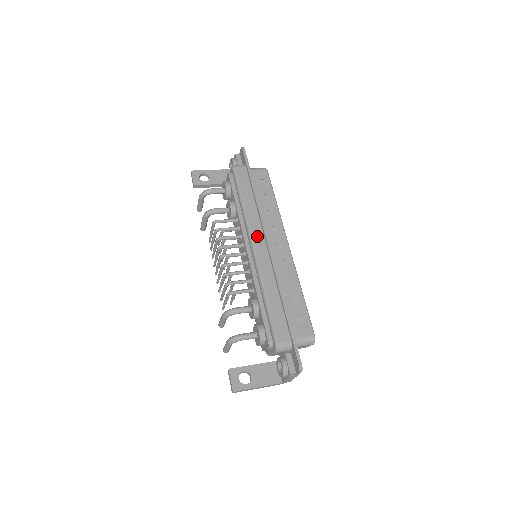
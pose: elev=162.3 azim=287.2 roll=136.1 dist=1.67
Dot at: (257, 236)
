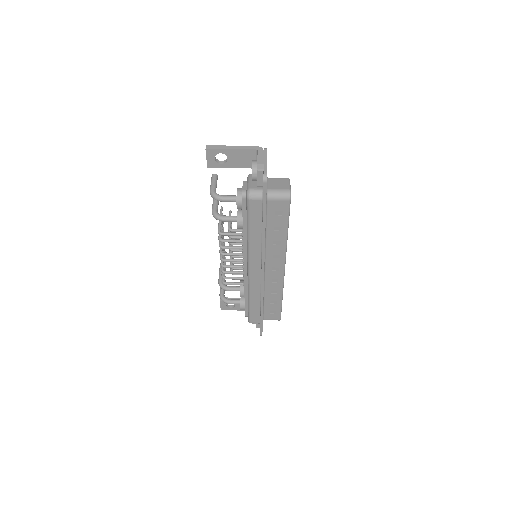
Dot at: (255, 264)
